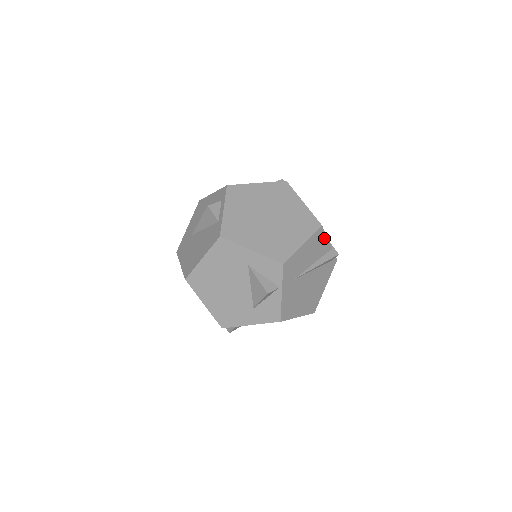
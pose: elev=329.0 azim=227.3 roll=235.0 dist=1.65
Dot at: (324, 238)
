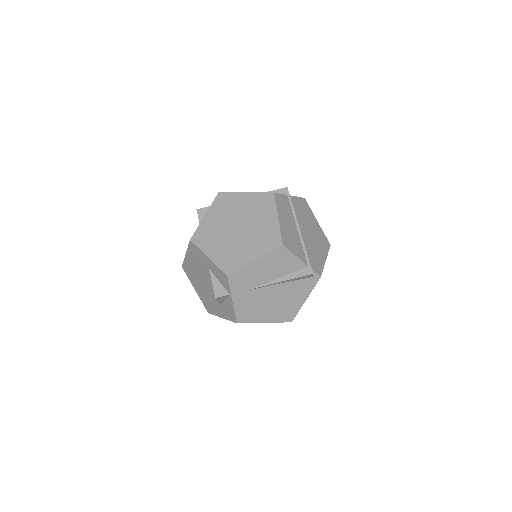
Dot at: (290, 256)
